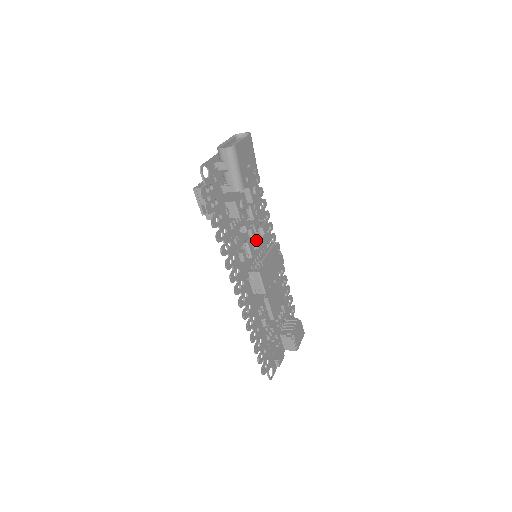
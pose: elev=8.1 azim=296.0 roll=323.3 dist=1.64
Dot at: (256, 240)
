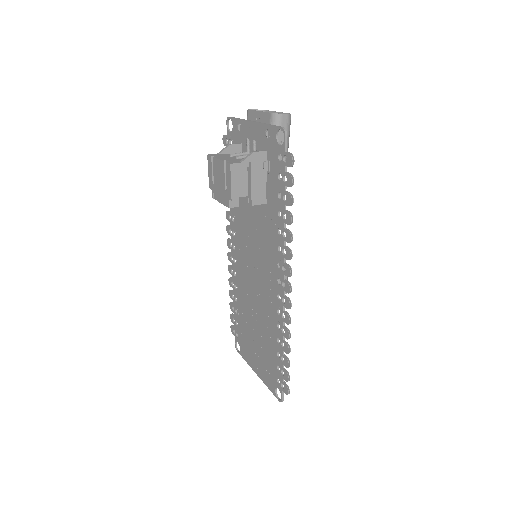
Dot at: occluded
